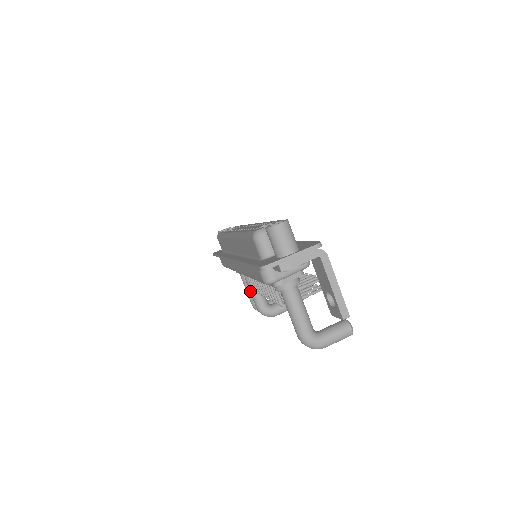
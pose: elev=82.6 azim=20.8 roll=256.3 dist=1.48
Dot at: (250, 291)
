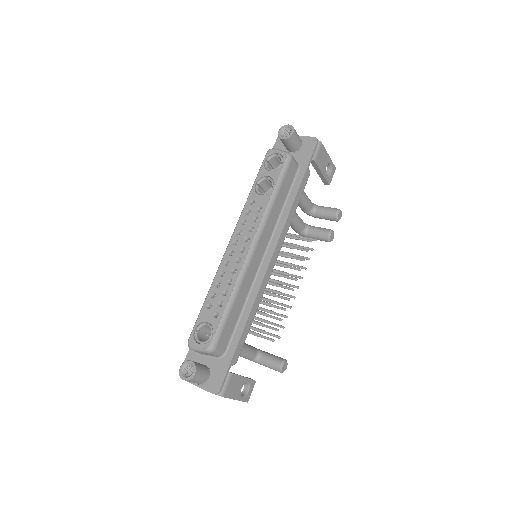
Dot at: occluded
